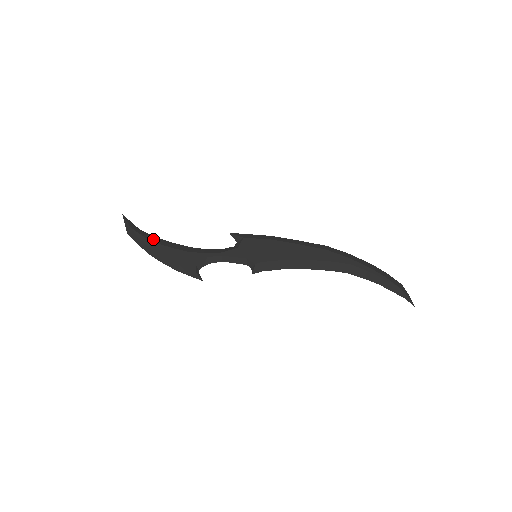
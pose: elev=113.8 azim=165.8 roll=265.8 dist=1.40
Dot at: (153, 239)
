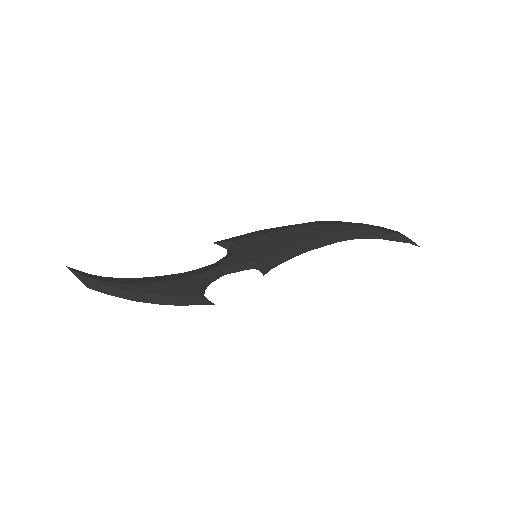
Dot at: (128, 281)
